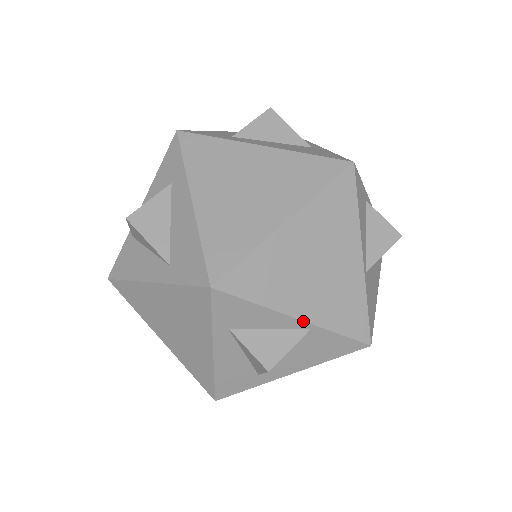
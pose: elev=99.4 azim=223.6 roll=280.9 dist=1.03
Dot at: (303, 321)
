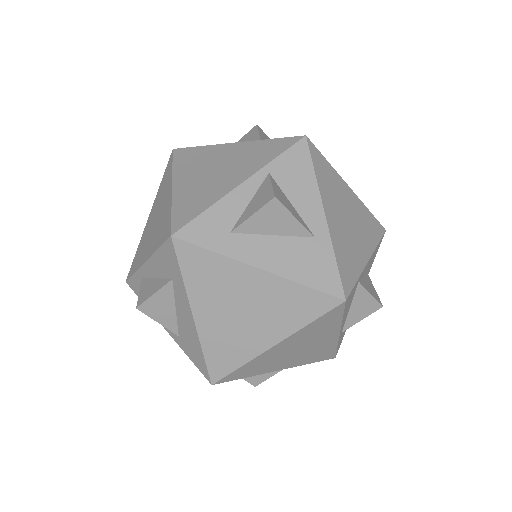
Dot at: occluded
